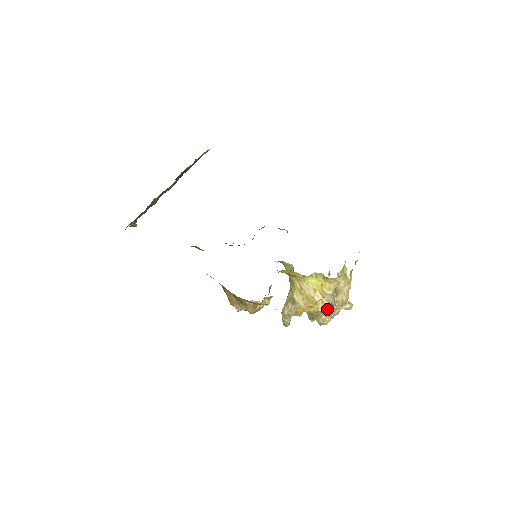
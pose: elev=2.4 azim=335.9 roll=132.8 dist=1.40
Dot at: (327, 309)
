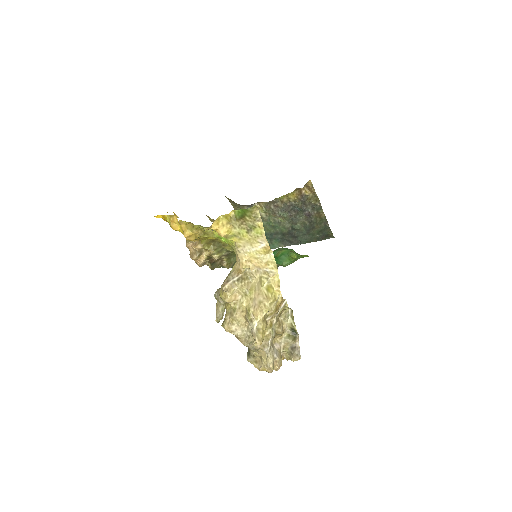
Dot at: (222, 290)
